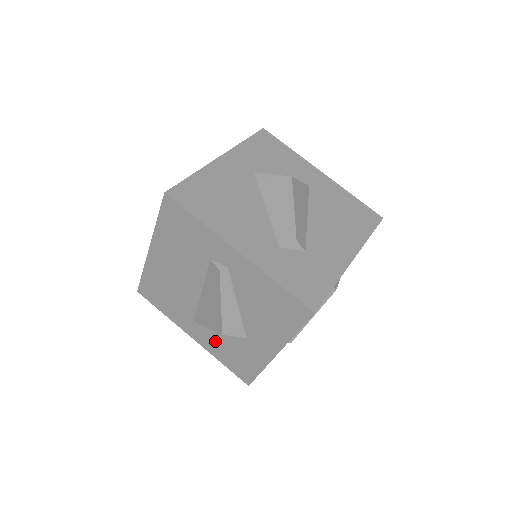
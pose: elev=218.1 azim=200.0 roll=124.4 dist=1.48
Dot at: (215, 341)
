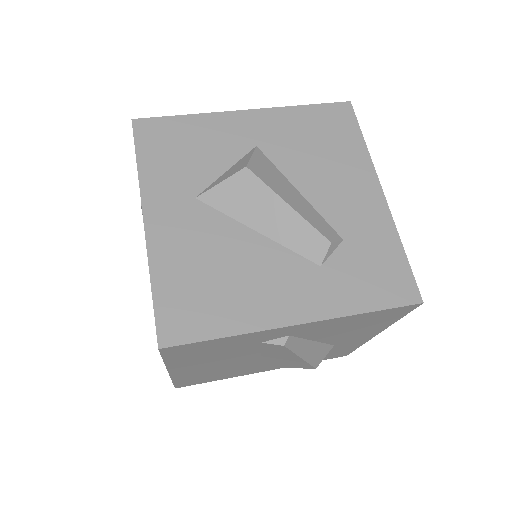
Dot at: occluded
